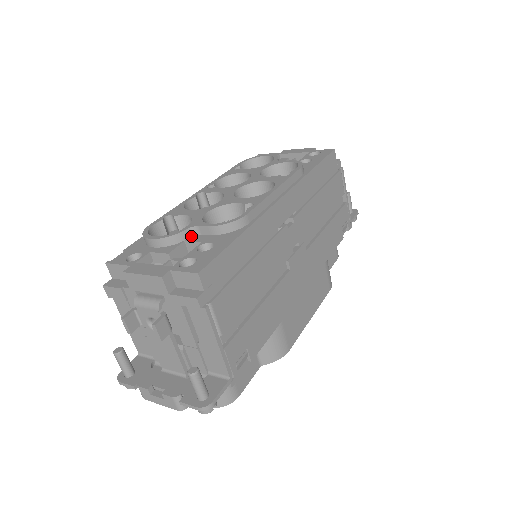
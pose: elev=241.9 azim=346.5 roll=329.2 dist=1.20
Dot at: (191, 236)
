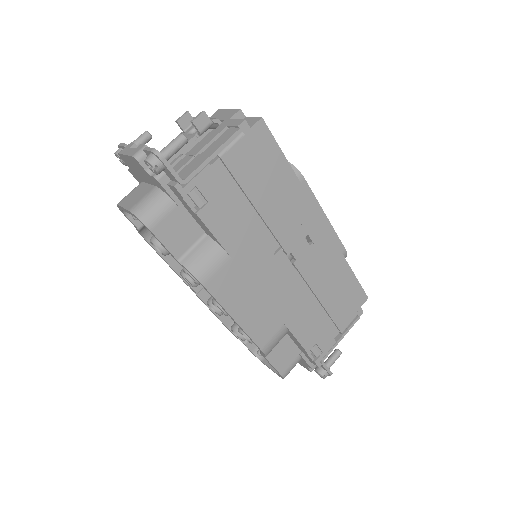
Dot at: occluded
